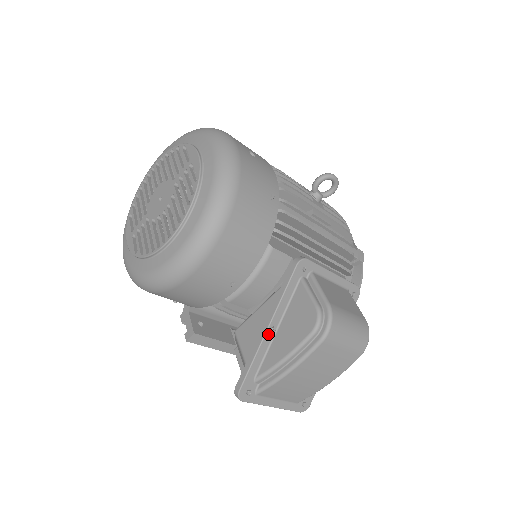
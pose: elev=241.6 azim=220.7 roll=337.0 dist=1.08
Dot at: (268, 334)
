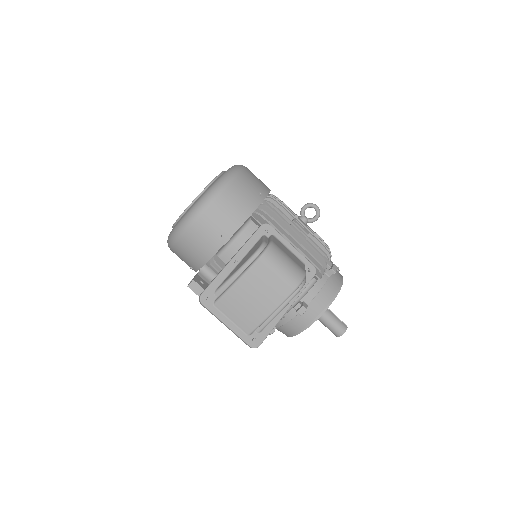
Dot at: (231, 263)
